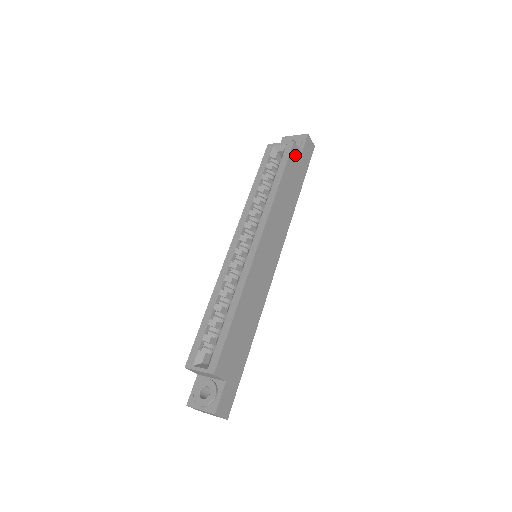
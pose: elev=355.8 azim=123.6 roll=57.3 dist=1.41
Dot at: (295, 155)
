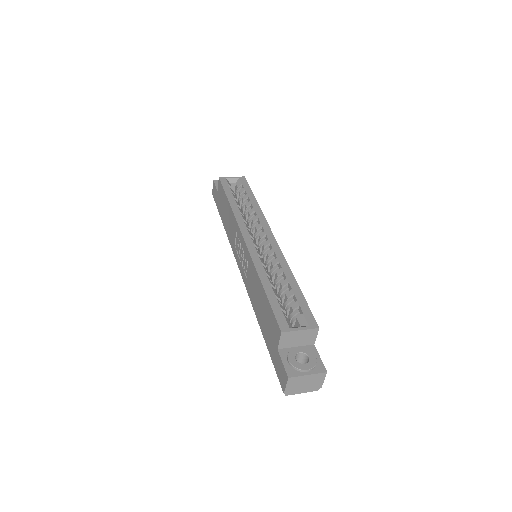
Dot at: occluded
